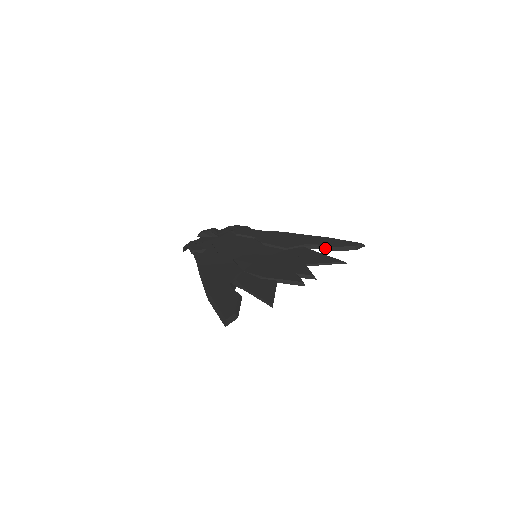
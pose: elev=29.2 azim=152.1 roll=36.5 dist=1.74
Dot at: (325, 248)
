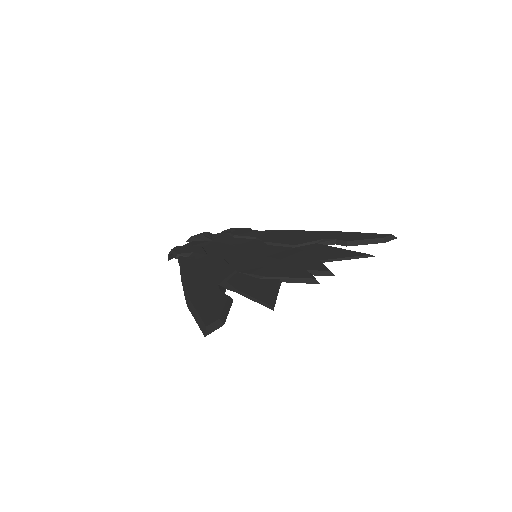
Dot at: (345, 242)
